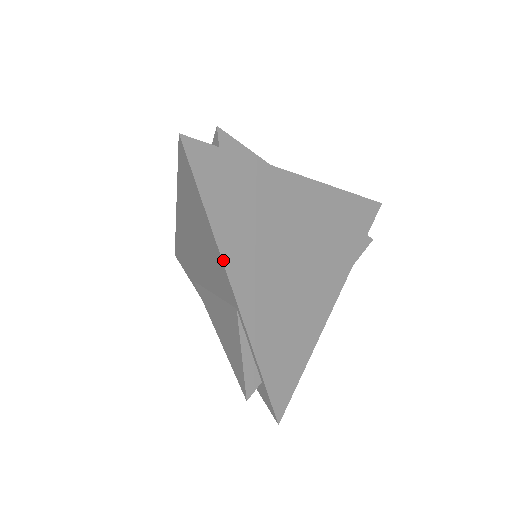
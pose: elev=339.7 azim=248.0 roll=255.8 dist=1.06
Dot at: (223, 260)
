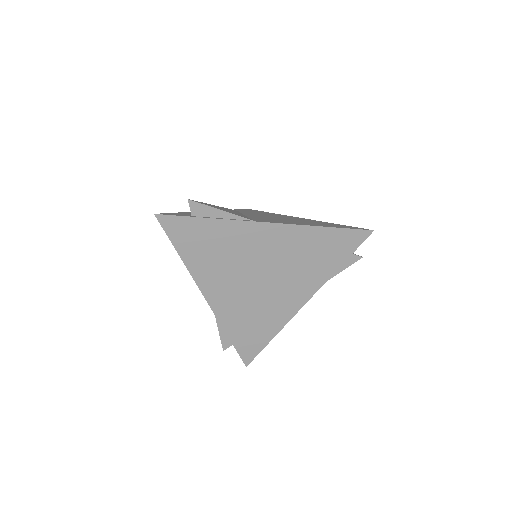
Dot at: (196, 282)
